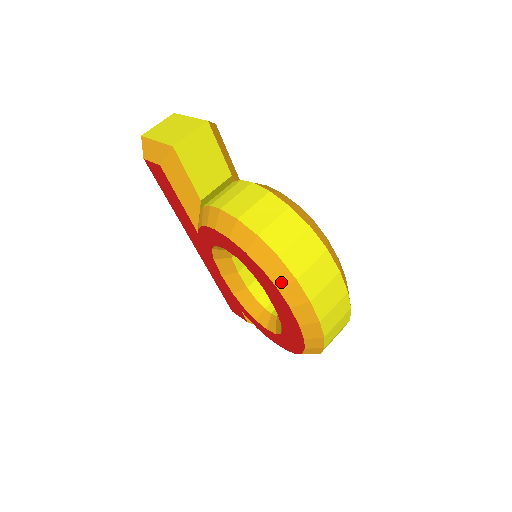
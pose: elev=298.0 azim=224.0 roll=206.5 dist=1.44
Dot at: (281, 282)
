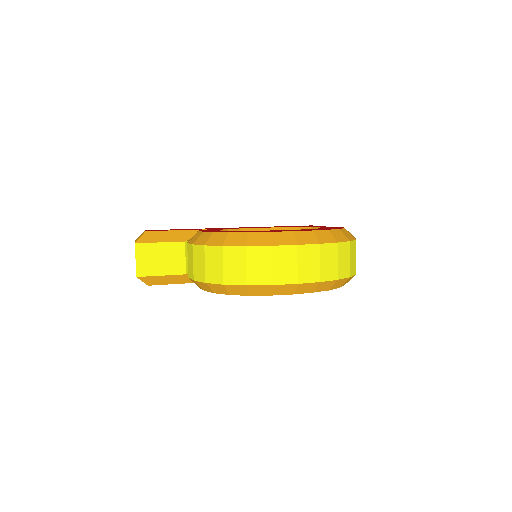
Dot at: (245, 292)
